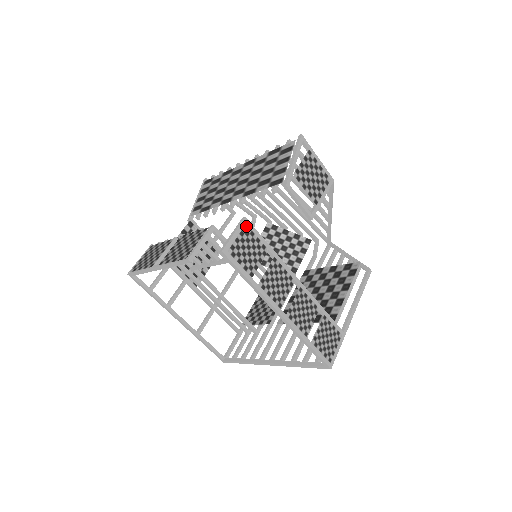
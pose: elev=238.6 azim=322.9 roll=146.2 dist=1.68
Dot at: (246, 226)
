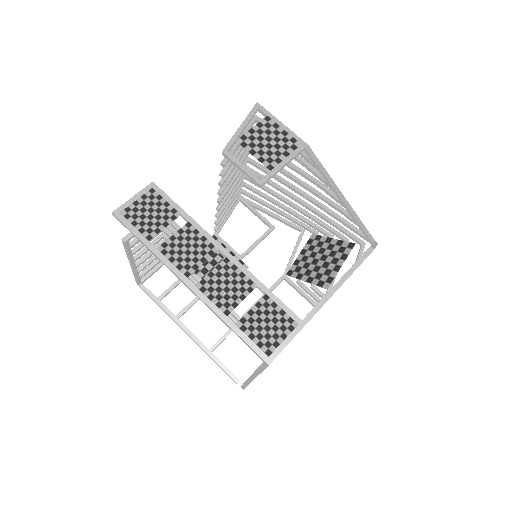
Dot at: (152, 190)
